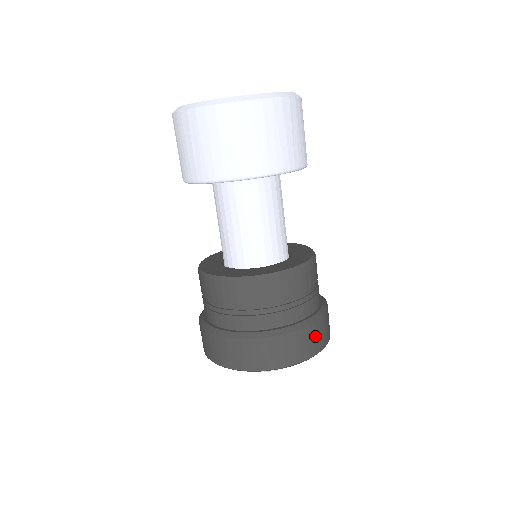
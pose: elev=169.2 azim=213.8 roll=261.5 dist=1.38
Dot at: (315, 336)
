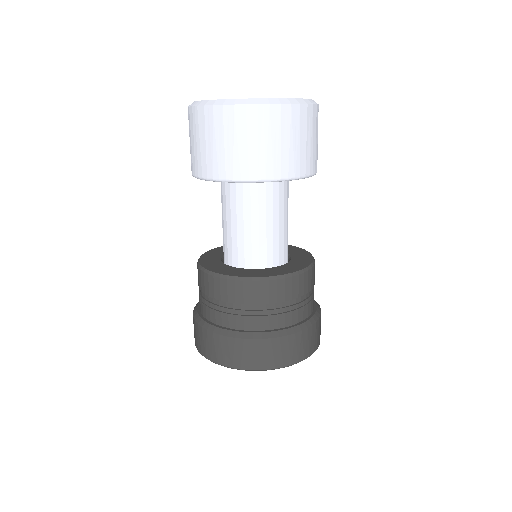
Dot at: (306, 341)
